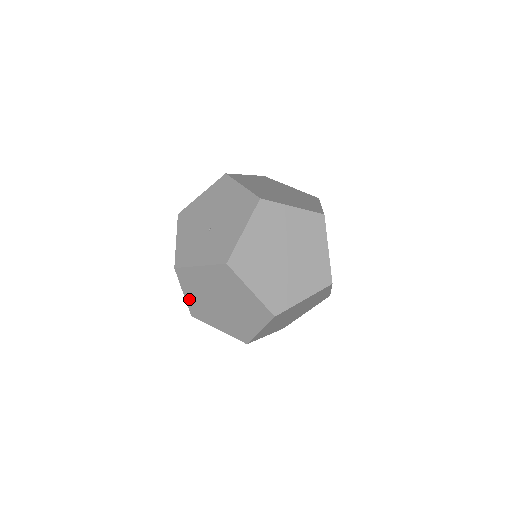
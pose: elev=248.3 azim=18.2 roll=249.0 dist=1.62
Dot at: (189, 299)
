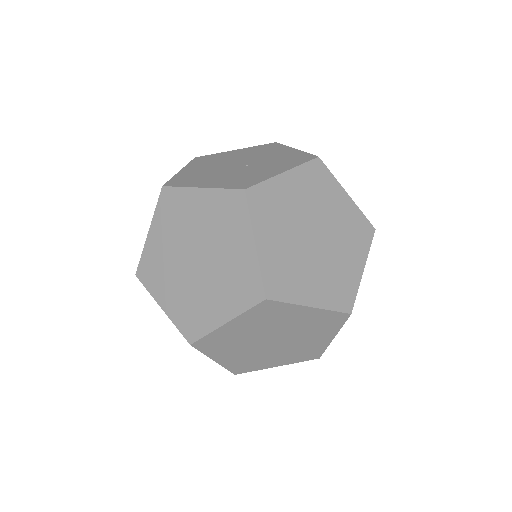
Dot at: (264, 254)
